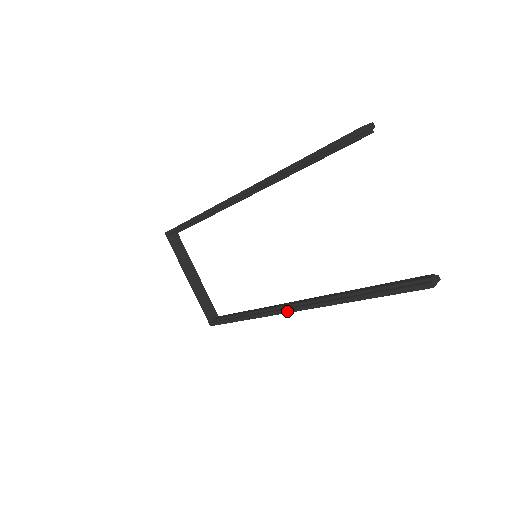
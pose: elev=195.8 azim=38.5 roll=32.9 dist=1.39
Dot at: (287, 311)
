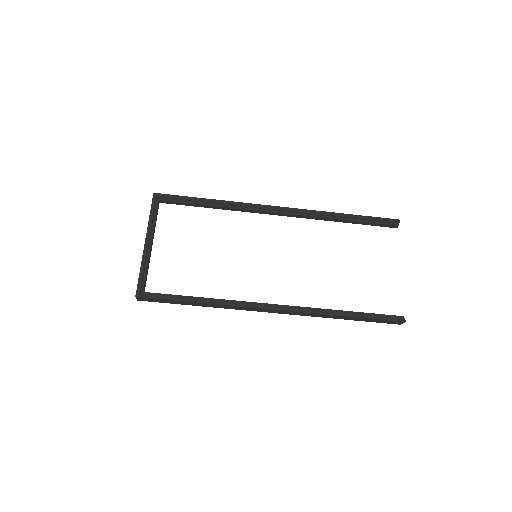
Dot at: (267, 307)
